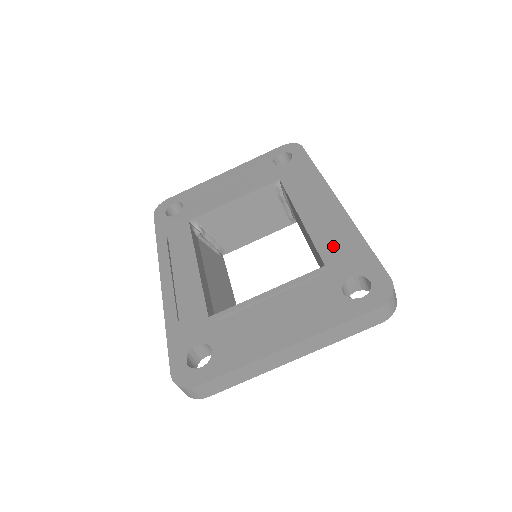
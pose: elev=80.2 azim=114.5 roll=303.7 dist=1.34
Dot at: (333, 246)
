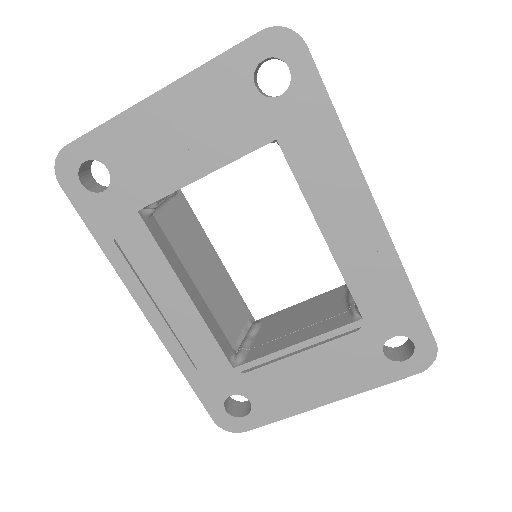
Dot at: (372, 293)
